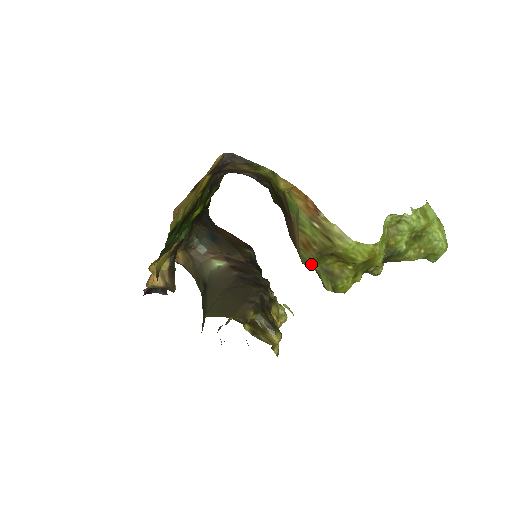
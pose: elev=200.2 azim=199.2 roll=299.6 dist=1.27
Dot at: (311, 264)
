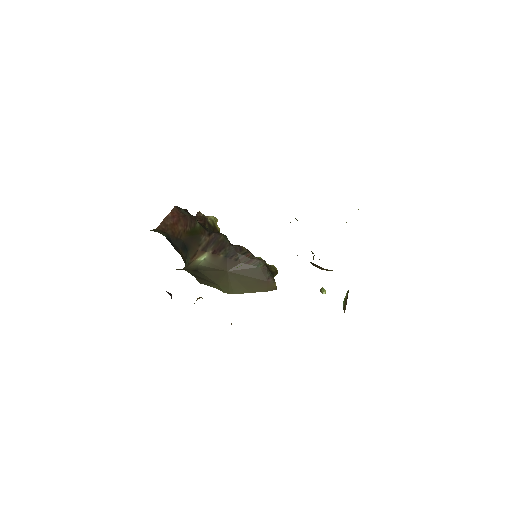
Dot at: occluded
